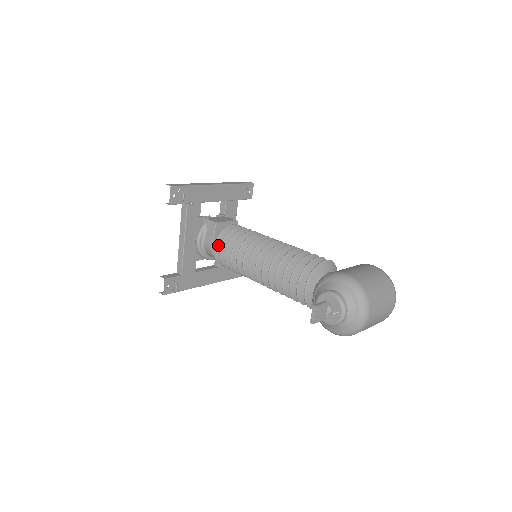
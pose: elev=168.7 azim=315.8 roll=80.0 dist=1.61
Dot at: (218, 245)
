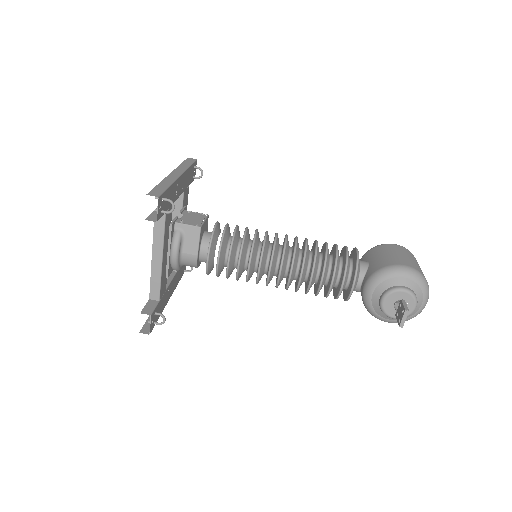
Dot at: (211, 254)
